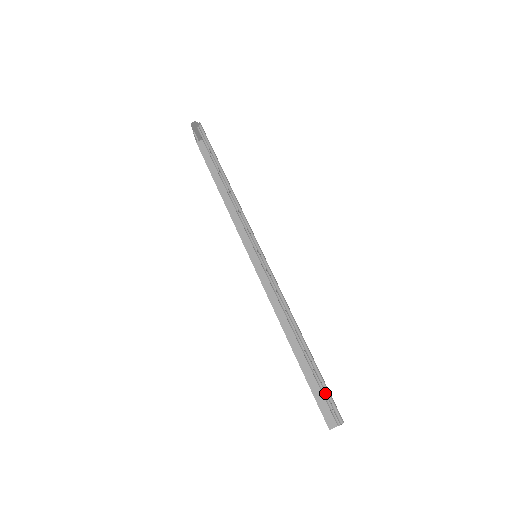
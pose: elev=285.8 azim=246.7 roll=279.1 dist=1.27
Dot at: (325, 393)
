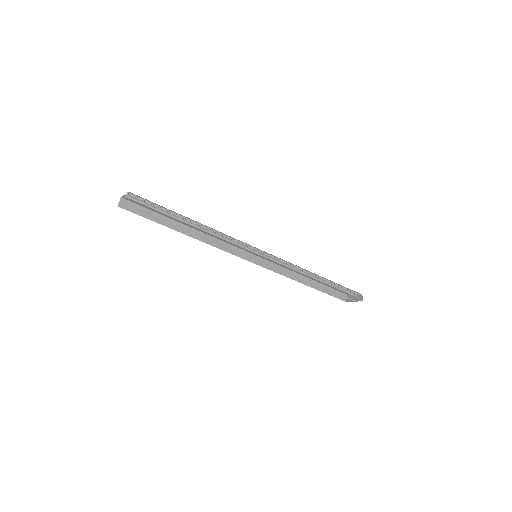
Dot at: (344, 290)
